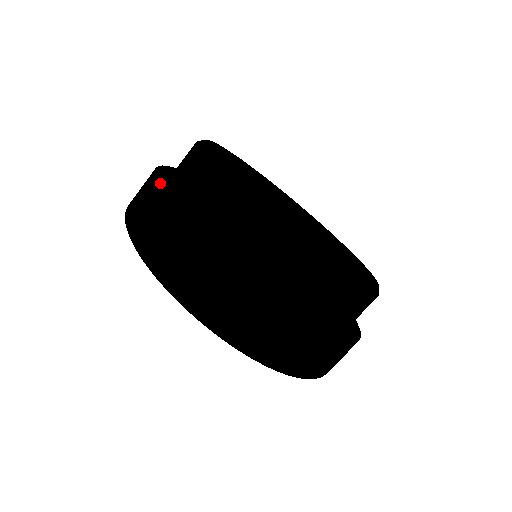
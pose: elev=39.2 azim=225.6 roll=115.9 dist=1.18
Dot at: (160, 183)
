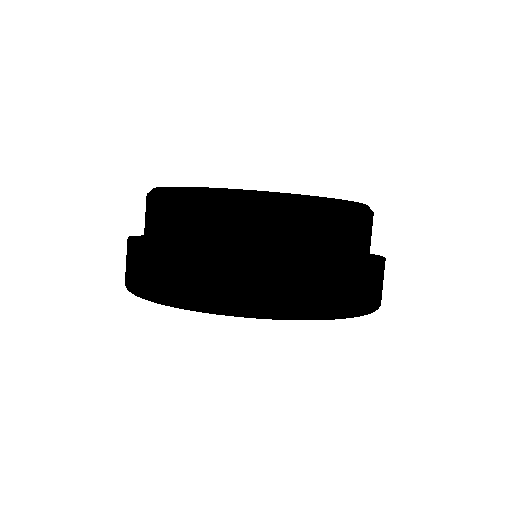
Dot at: occluded
